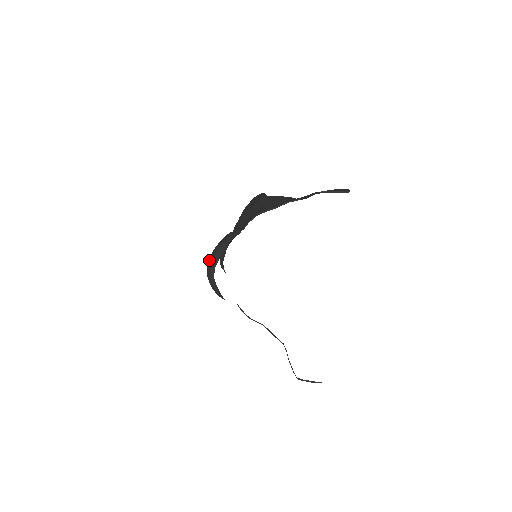
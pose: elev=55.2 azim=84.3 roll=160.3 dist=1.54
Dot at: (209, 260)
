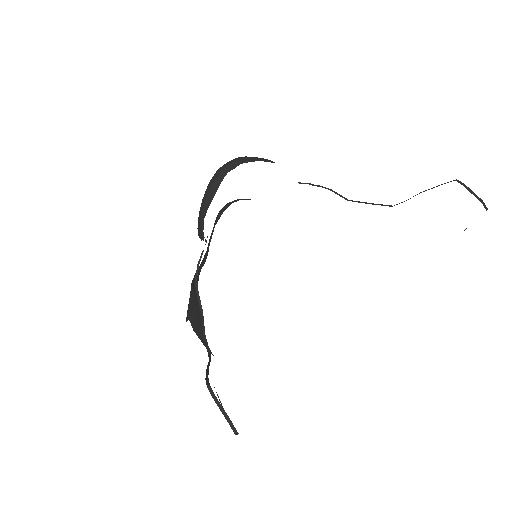
Dot at: (238, 158)
